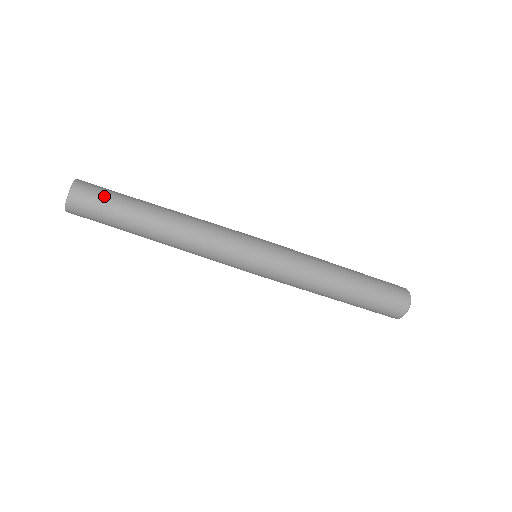
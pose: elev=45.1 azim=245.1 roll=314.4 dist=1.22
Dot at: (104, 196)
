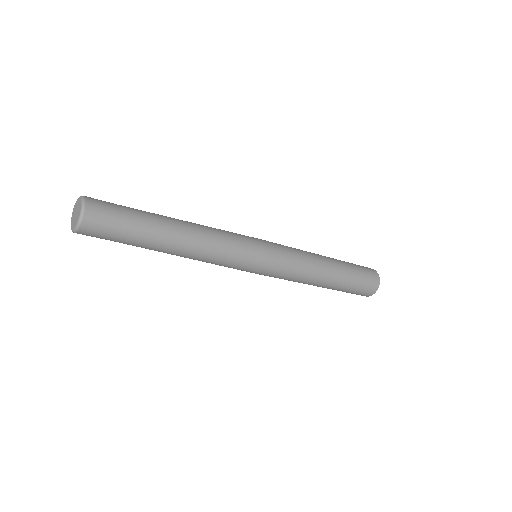
Dot at: (114, 228)
